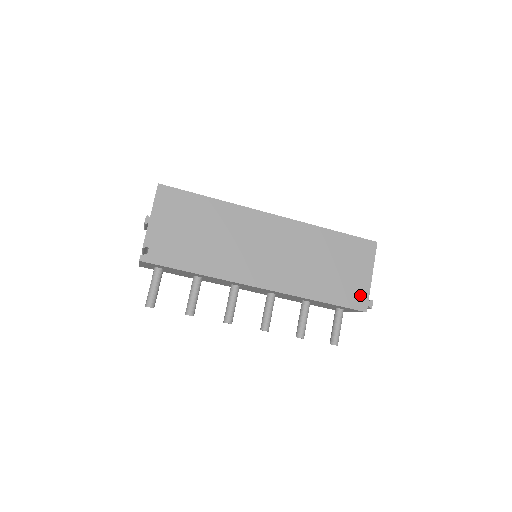
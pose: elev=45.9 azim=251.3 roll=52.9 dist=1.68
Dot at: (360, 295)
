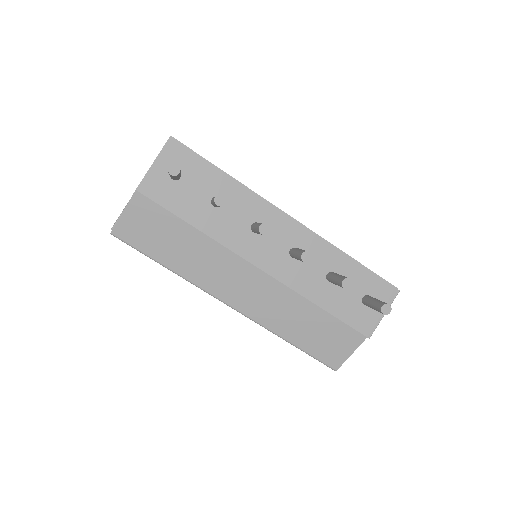
Dot at: occluded
